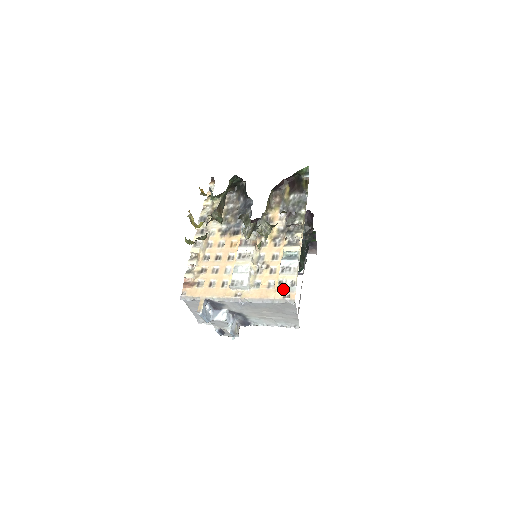
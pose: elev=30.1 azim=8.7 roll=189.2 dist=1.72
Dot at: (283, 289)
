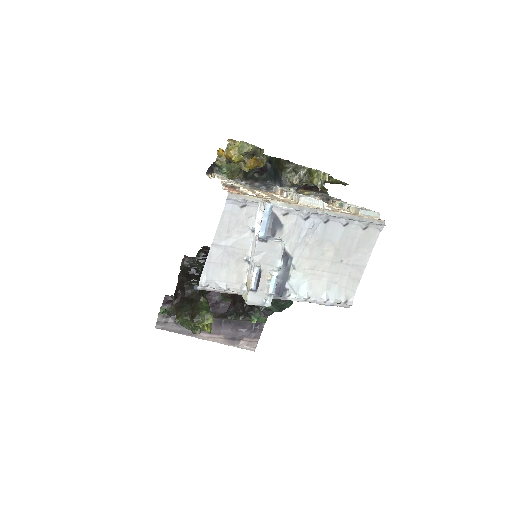
Dot at: (366, 213)
